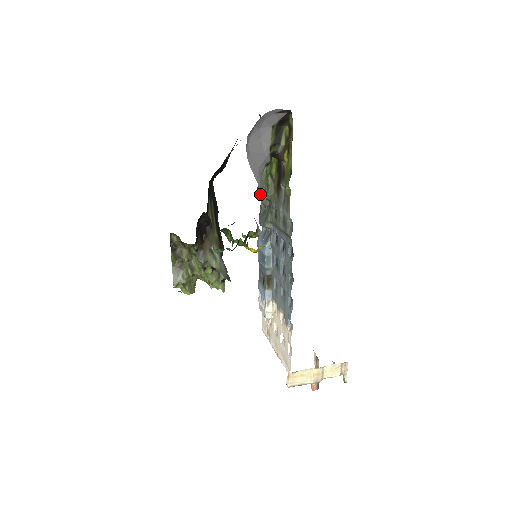
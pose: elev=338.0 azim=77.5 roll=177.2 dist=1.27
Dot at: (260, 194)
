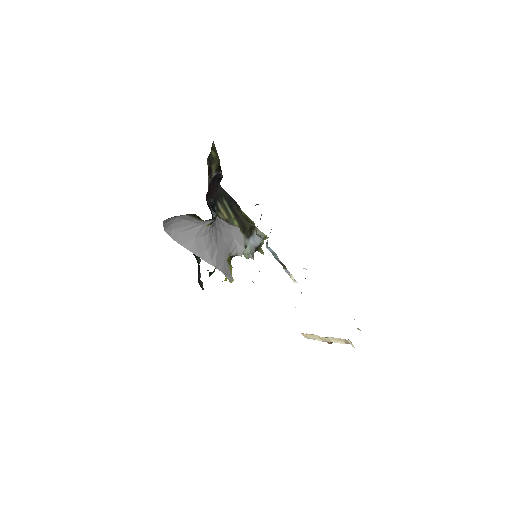
Dot at: occluded
